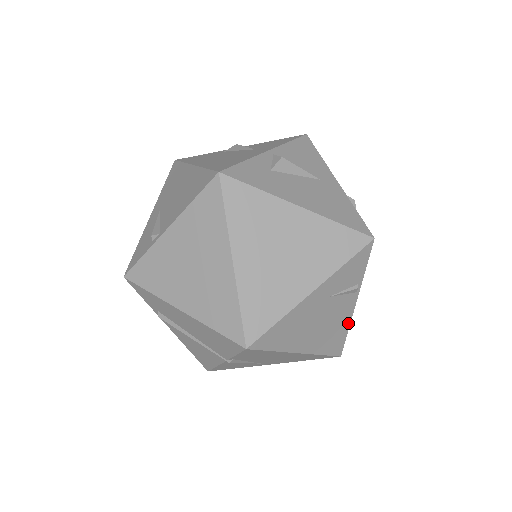
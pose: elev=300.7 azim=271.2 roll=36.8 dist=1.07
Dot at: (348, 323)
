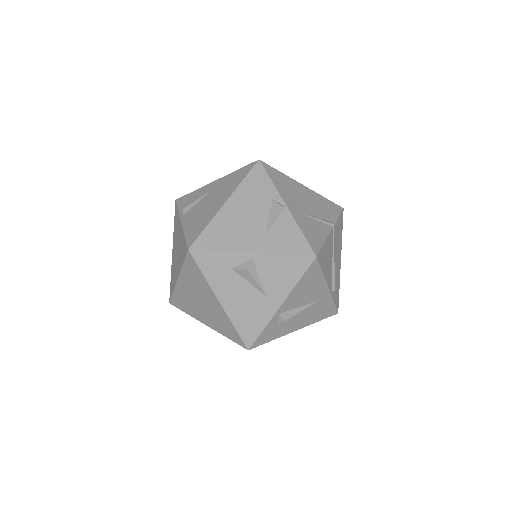
Dot at: occluded
